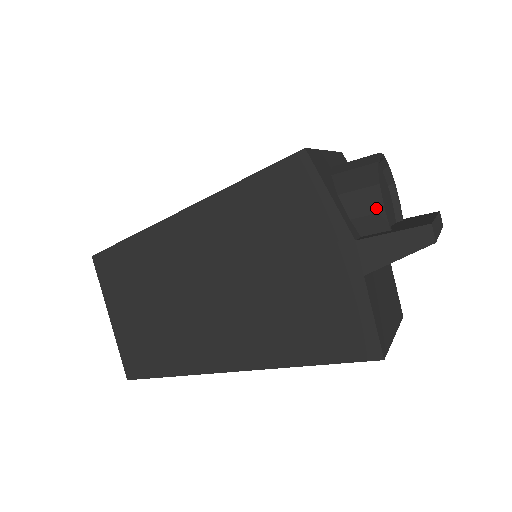
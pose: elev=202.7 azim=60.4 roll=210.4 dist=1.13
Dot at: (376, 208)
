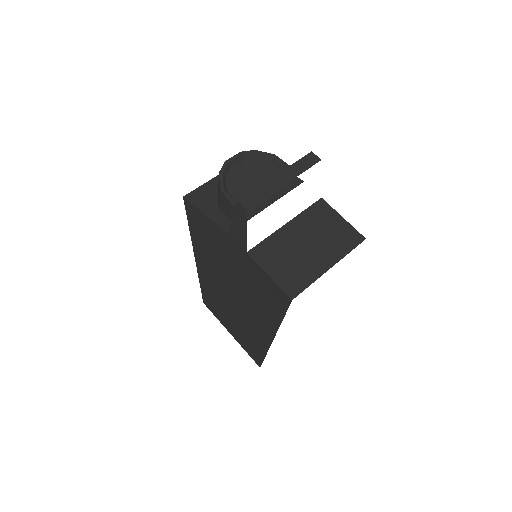
Dot at: (229, 204)
